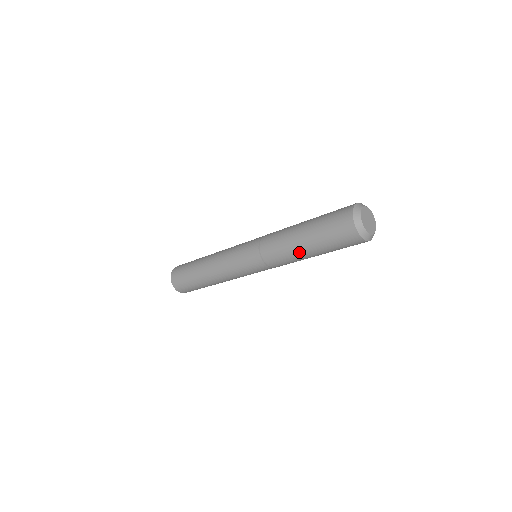
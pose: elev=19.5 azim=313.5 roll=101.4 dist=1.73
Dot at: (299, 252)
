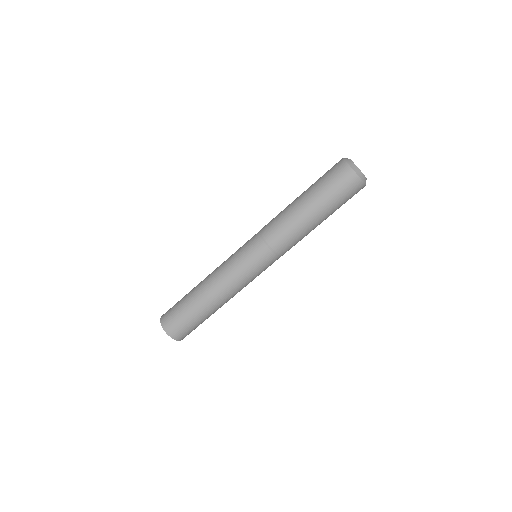
Dot at: (296, 209)
